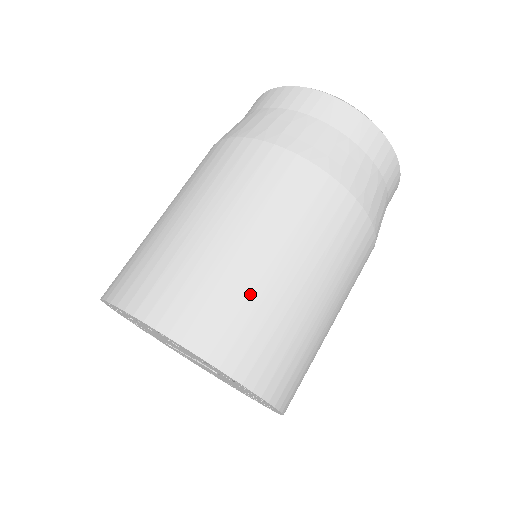
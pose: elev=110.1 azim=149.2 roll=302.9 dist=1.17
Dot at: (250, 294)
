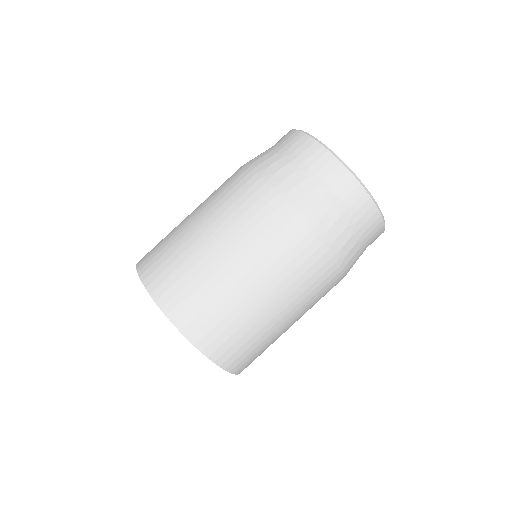
Dot at: (194, 267)
